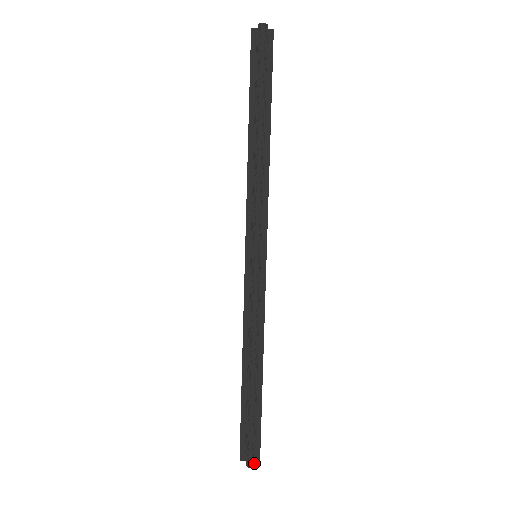
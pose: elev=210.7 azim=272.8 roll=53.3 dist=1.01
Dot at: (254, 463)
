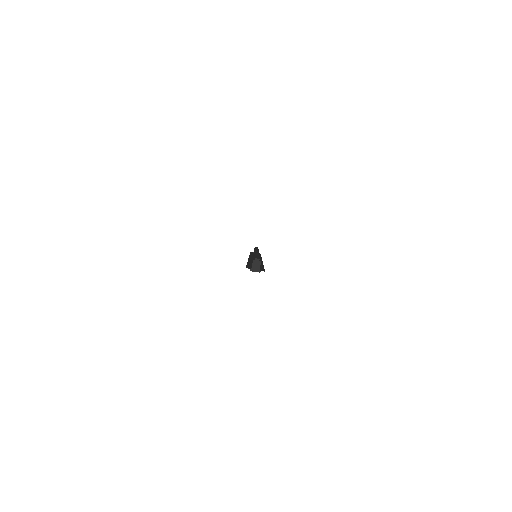
Dot at: occluded
